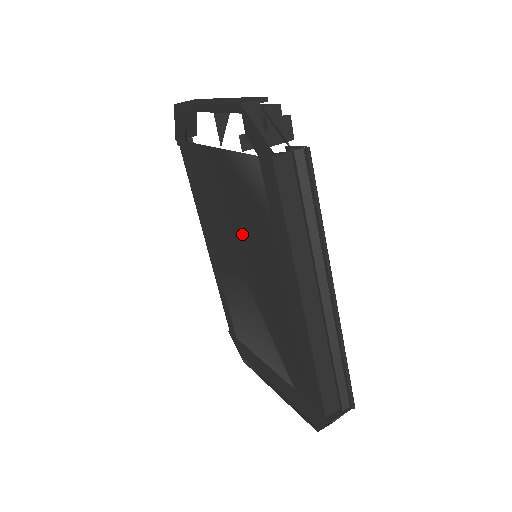
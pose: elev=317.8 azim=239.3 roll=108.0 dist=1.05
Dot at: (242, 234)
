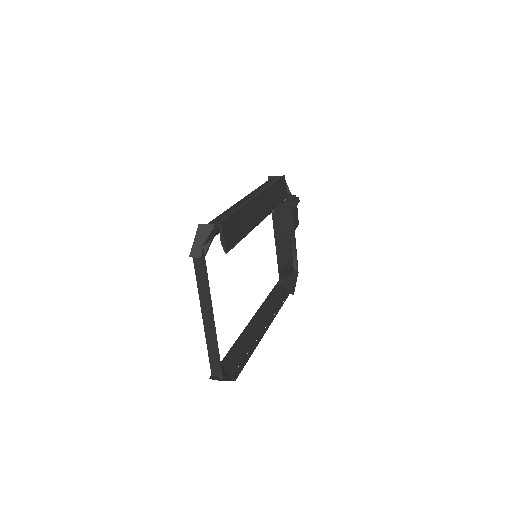
Dot at: occluded
